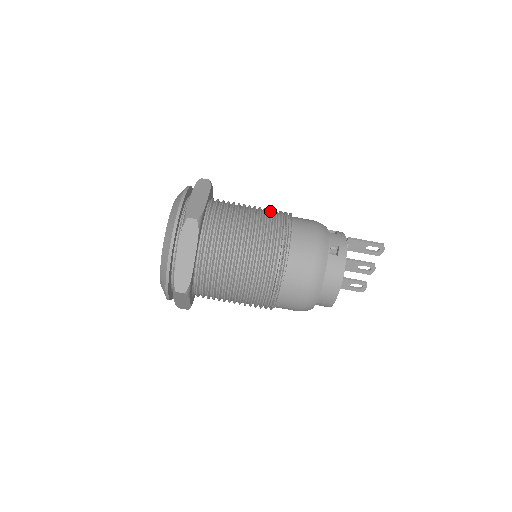
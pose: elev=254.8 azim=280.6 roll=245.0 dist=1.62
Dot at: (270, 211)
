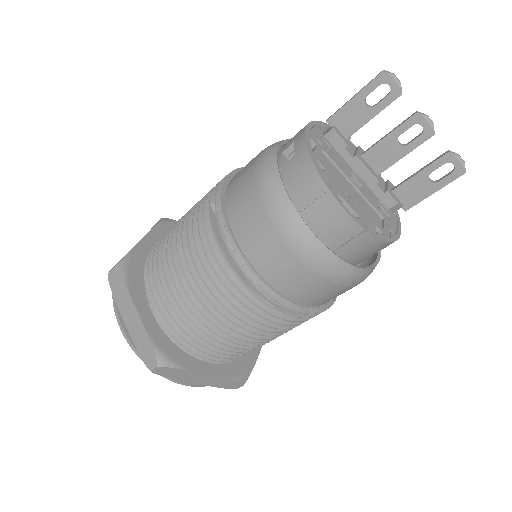
Dot at: occluded
